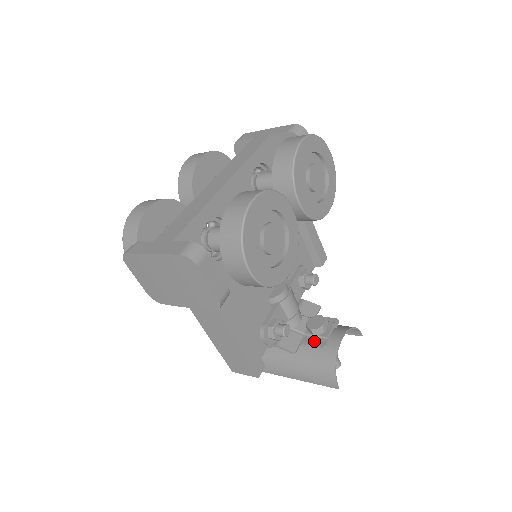
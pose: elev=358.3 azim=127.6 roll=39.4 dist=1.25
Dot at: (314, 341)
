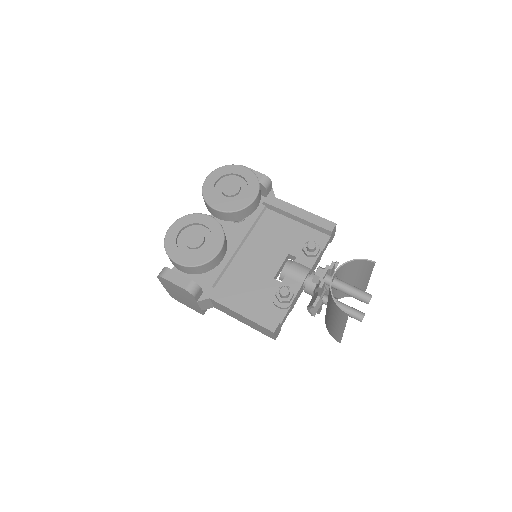
Dot at: occluded
